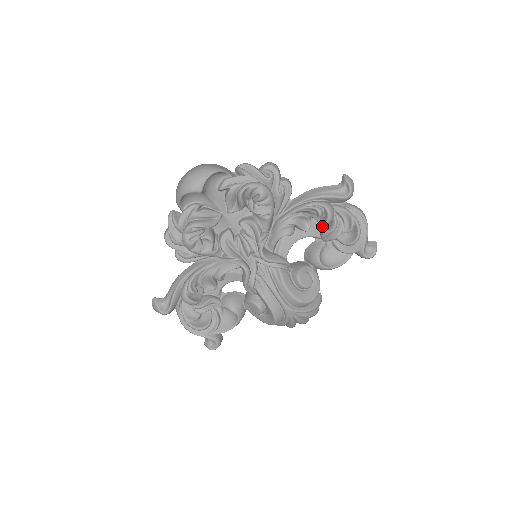
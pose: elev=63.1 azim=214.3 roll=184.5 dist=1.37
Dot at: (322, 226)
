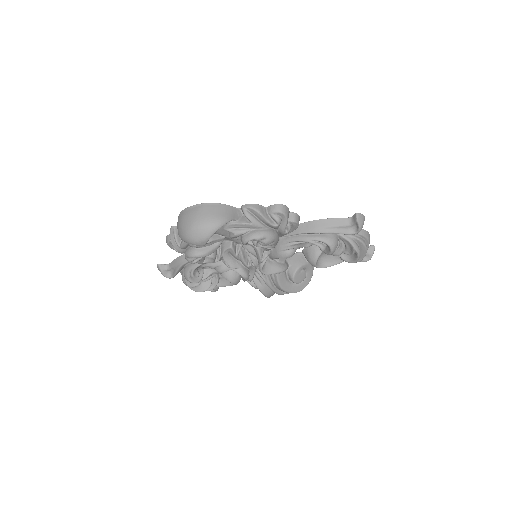
Dot at: occluded
